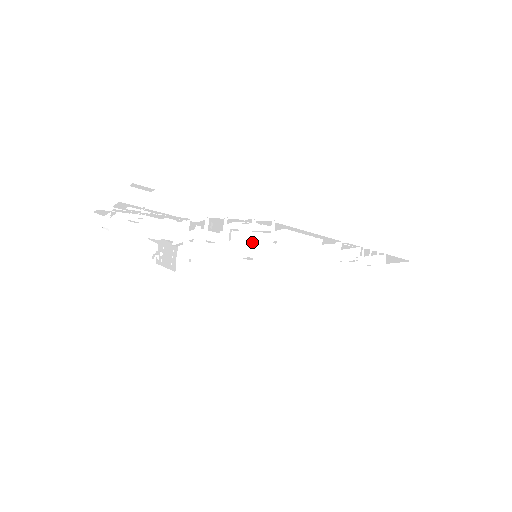
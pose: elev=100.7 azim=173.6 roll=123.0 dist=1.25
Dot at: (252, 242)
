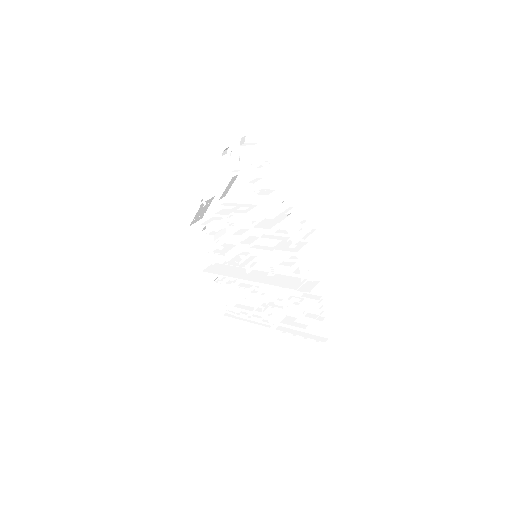
Dot at: (294, 229)
